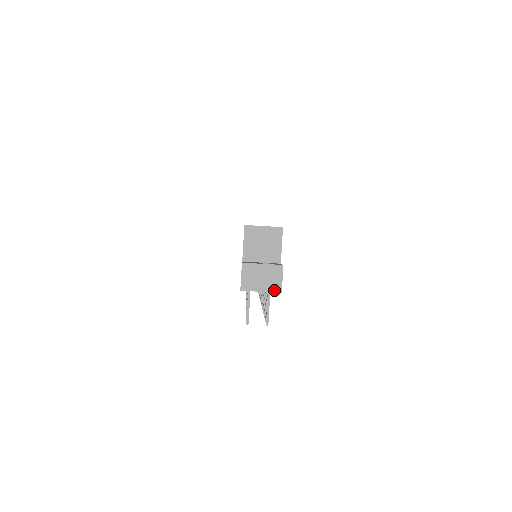
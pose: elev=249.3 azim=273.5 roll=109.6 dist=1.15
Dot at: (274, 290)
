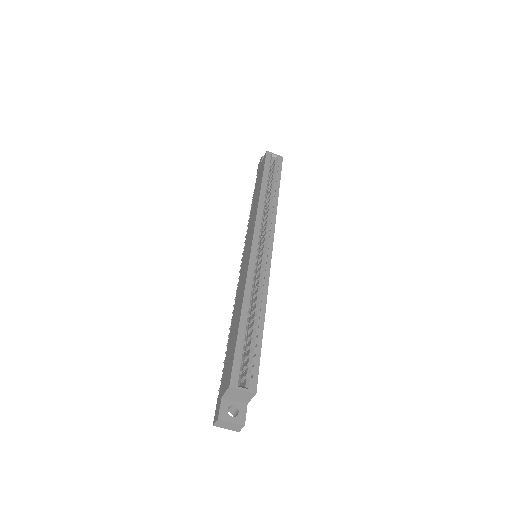
Dot at: (235, 430)
